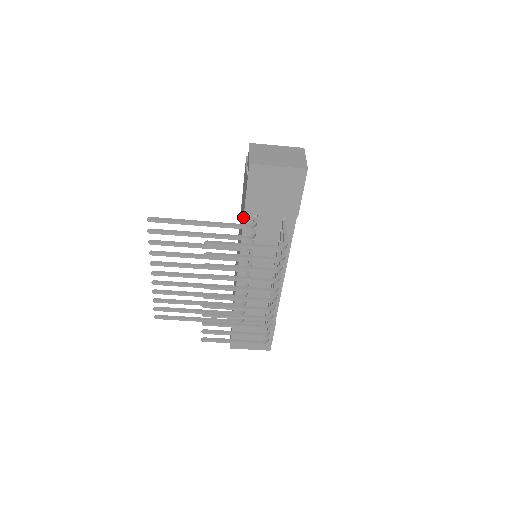
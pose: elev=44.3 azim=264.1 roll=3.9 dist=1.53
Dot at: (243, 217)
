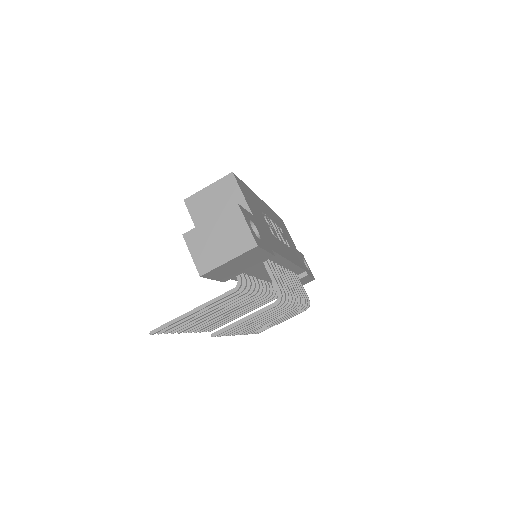
Dot at: occluded
